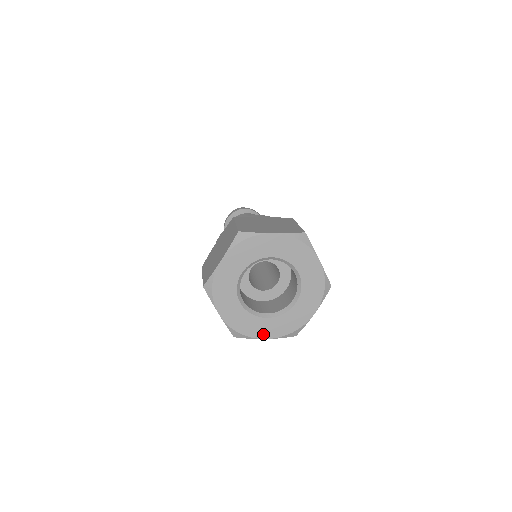
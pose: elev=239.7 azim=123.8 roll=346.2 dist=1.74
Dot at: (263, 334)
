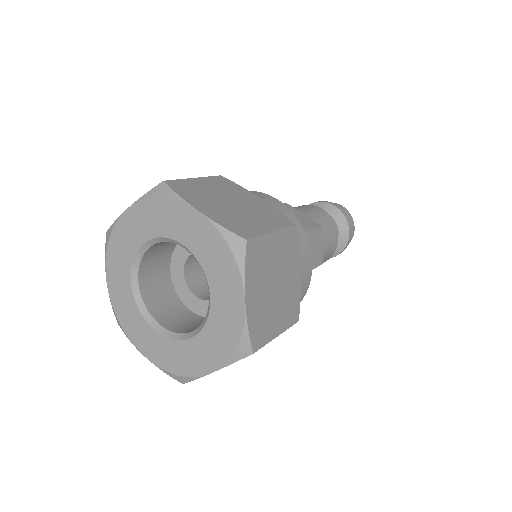
Dot at: (143, 346)
